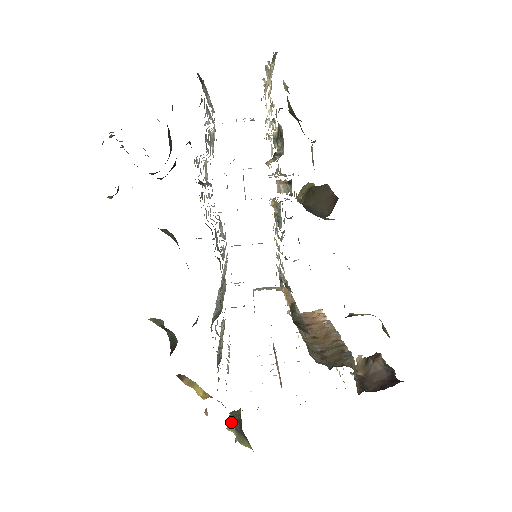
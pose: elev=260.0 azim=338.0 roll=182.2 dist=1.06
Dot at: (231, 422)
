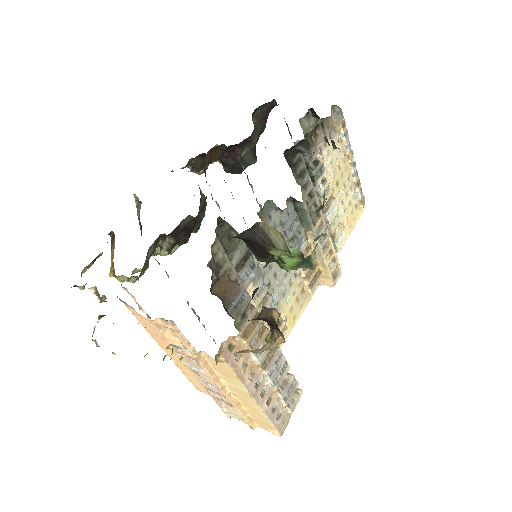
Dot at: occluded
